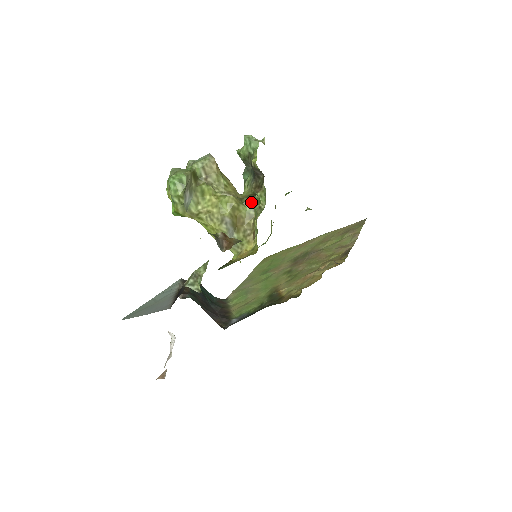
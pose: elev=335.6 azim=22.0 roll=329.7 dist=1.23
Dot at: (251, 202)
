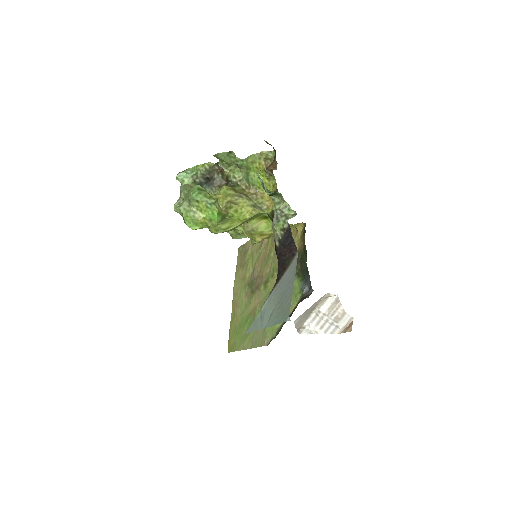
Dot at: (232, 185)
